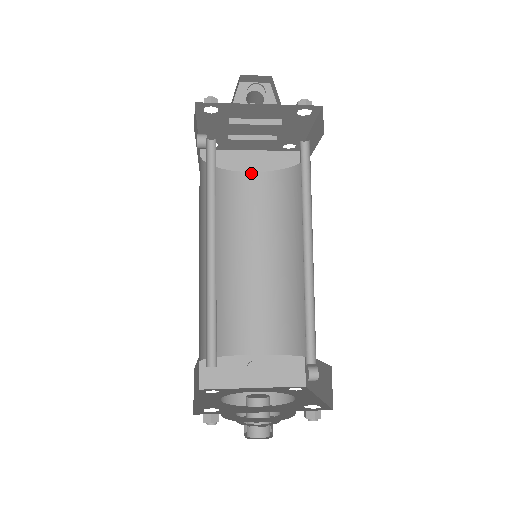
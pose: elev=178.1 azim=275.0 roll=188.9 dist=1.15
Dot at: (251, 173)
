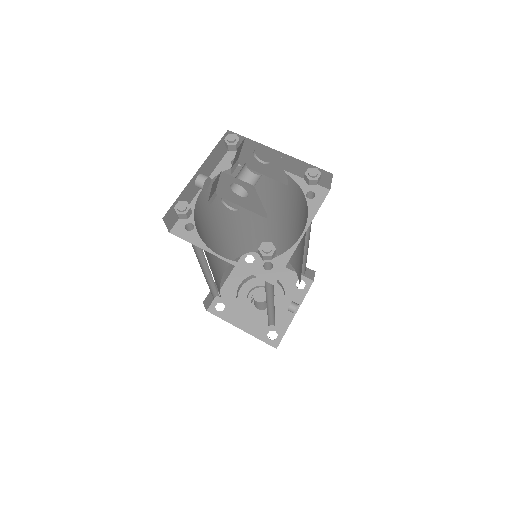
Dot at: occluded
